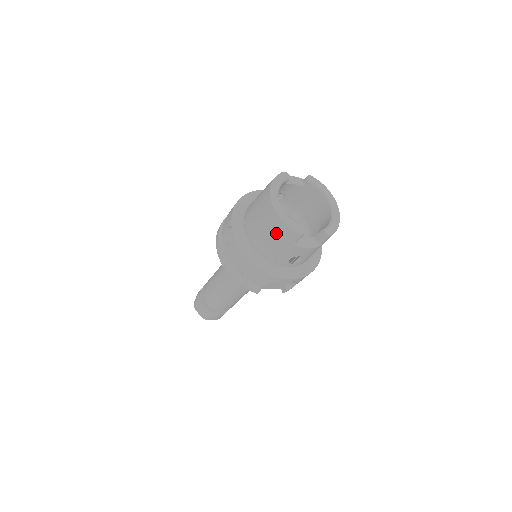
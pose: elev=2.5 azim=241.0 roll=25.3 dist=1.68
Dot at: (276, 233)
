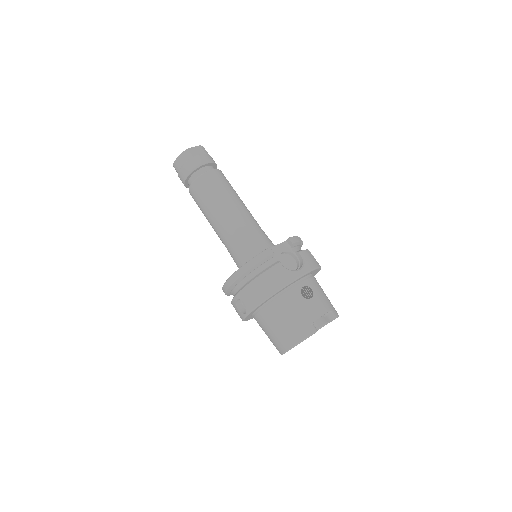
Dot at: occluded
